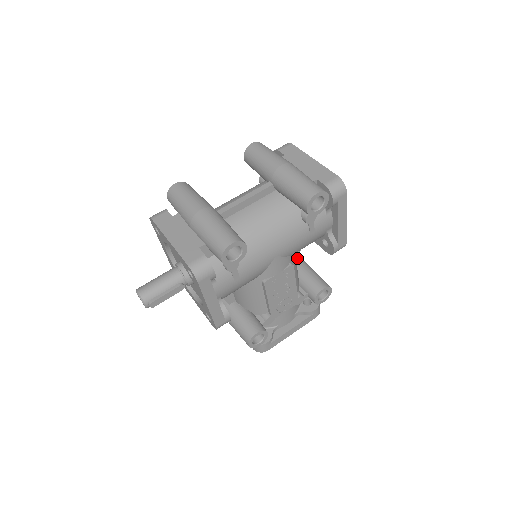
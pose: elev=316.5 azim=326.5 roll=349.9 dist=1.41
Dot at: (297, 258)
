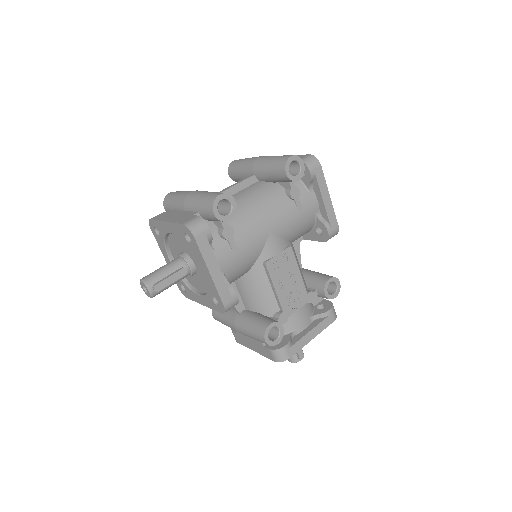
Dot at: occluded
